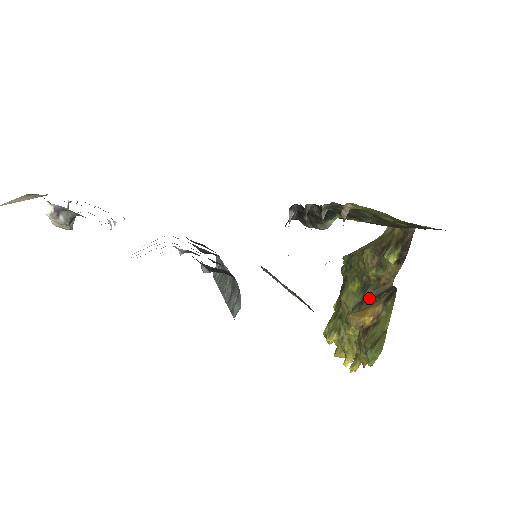
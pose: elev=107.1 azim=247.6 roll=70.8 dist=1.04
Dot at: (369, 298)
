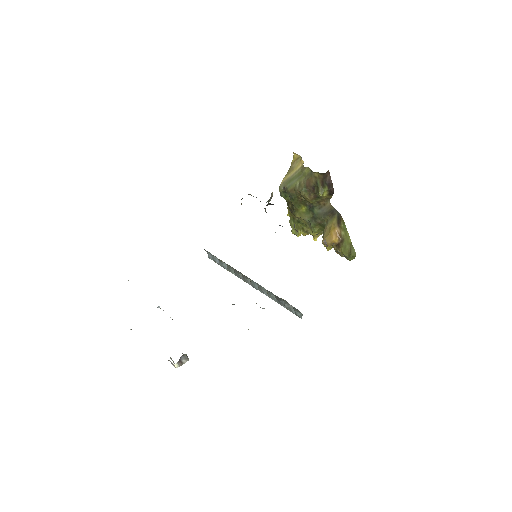
Dot at: (319, 215)
